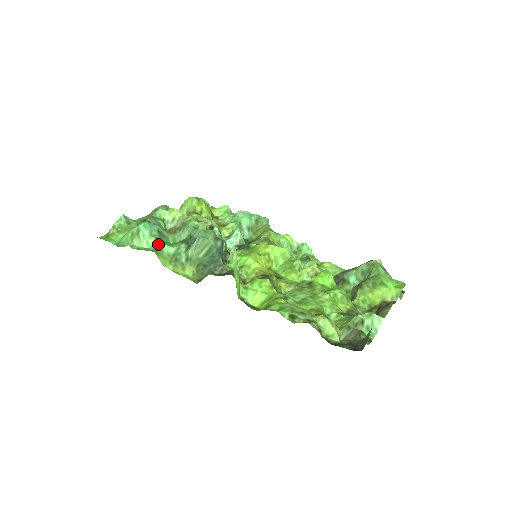
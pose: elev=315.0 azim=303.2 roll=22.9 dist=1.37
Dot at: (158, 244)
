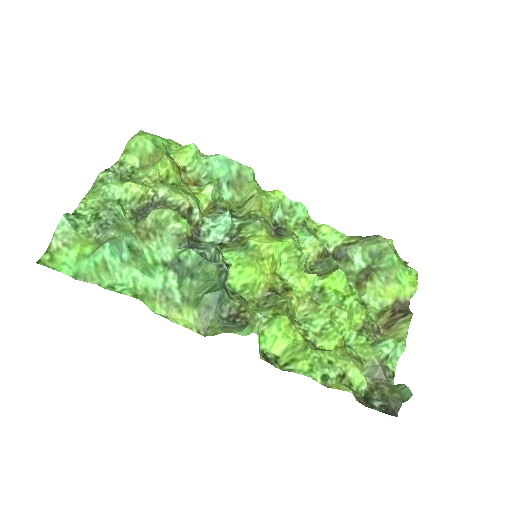
Dot at: (136, 275)
